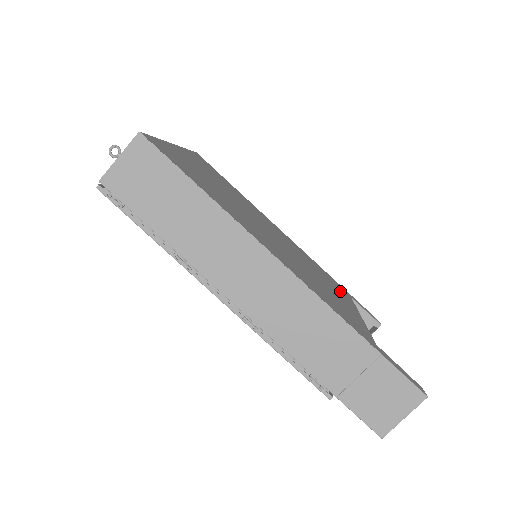
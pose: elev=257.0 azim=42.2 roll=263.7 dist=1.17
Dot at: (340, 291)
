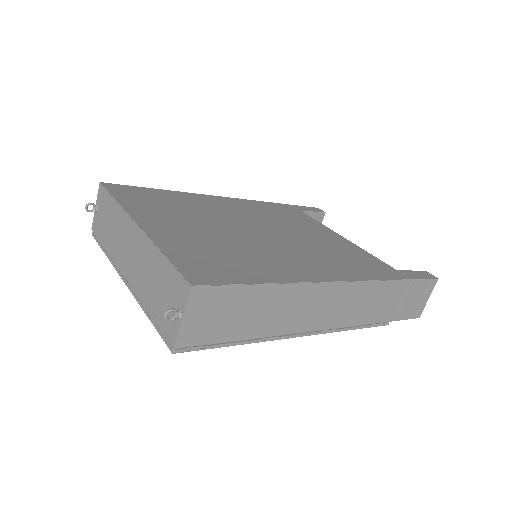
Dot at: (305, 220)
